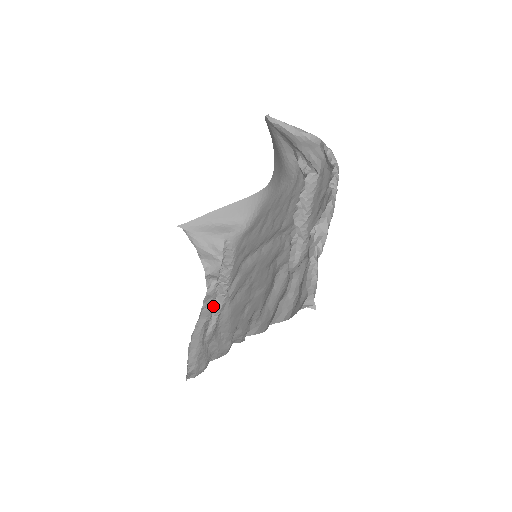
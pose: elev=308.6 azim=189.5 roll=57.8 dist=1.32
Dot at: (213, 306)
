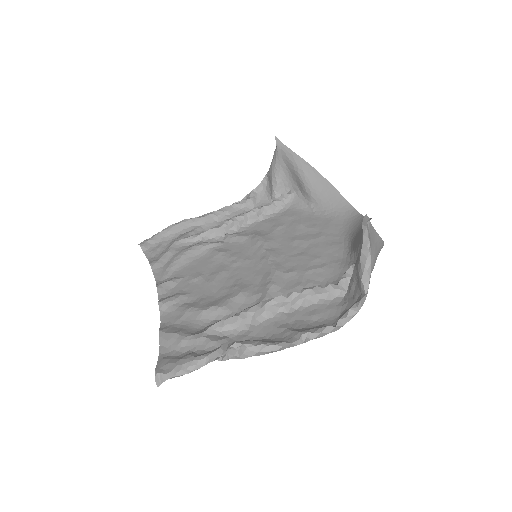
Dot at: (208, 230)
